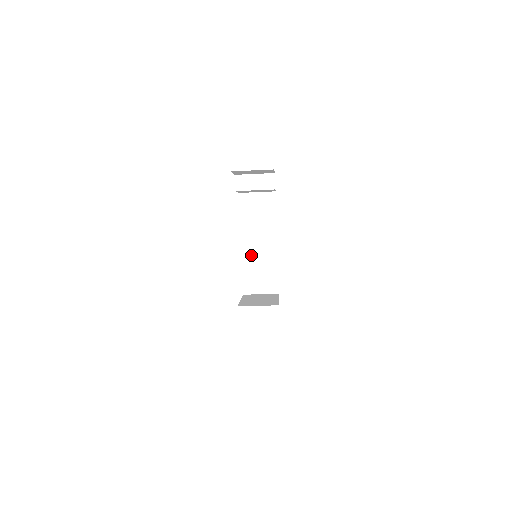
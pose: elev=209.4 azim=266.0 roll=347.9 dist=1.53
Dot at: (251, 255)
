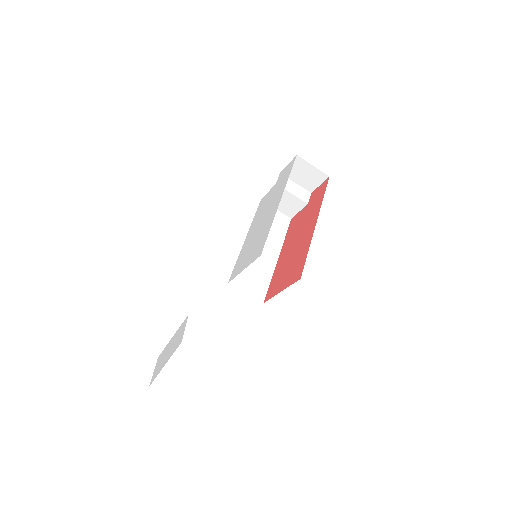
Dot at: occluded
